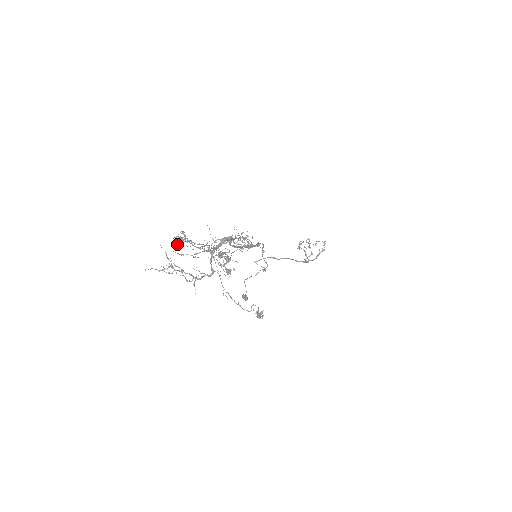
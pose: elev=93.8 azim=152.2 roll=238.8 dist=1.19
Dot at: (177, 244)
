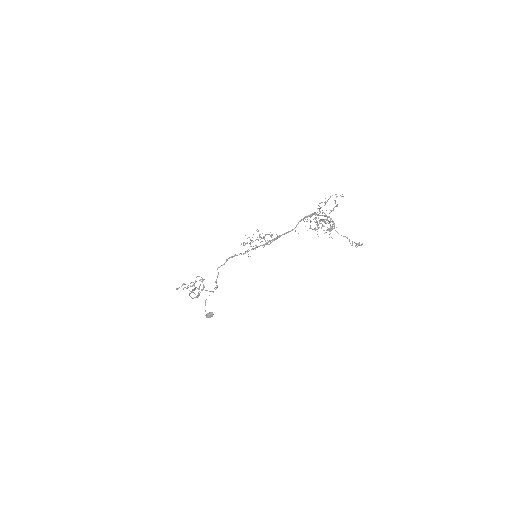
Dot at: (320, 208)
